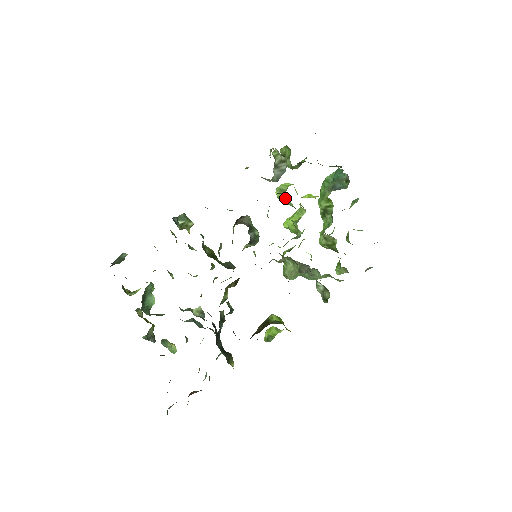
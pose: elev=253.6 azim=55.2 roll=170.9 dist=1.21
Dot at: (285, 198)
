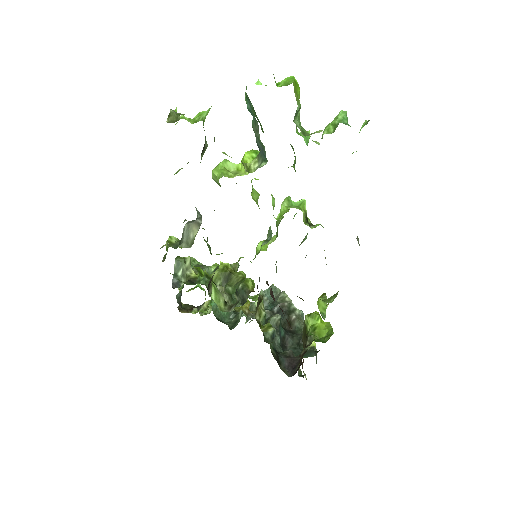
Dot at: occluded
